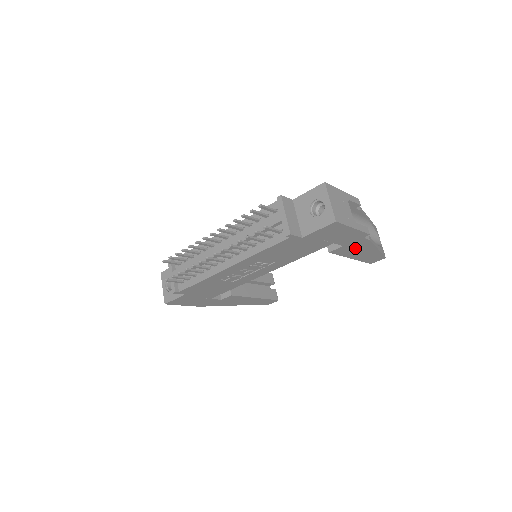
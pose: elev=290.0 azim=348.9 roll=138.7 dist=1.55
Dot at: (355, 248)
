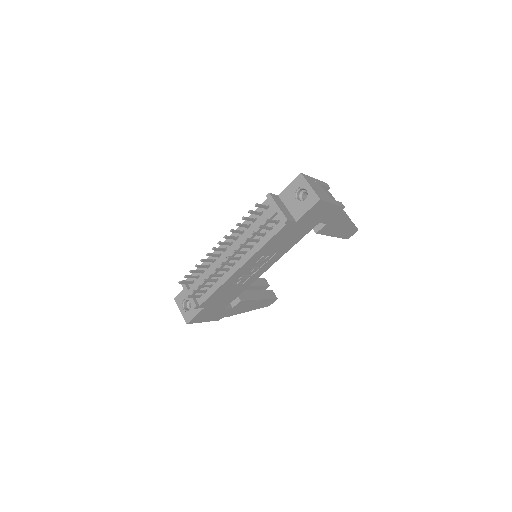
Dot at: (335, 225)
